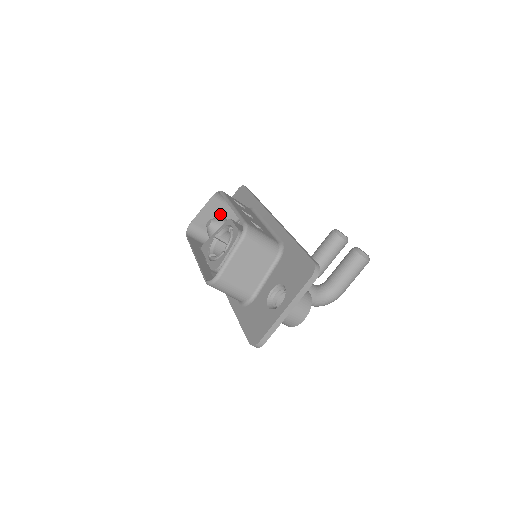
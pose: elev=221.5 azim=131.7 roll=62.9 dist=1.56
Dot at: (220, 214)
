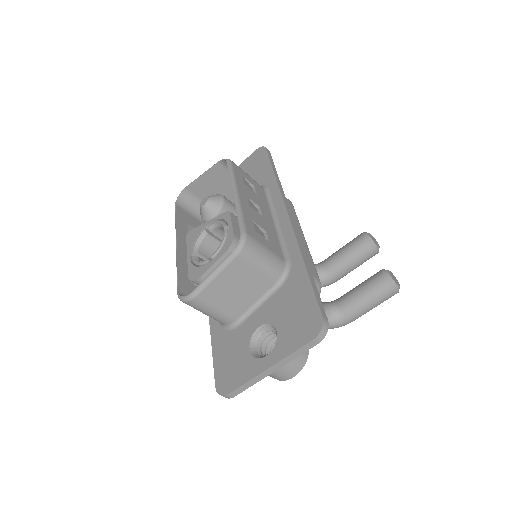
Dot at: (224, 185)
